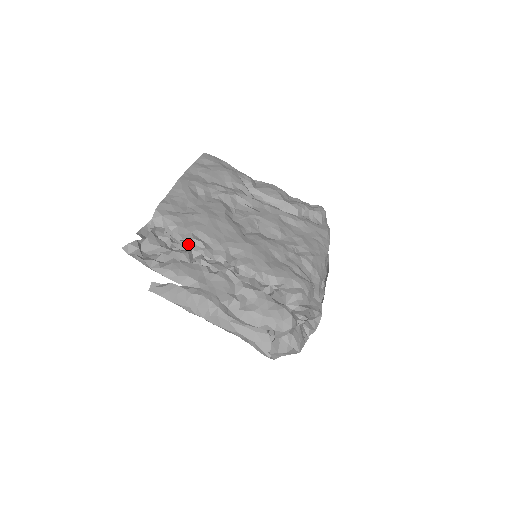
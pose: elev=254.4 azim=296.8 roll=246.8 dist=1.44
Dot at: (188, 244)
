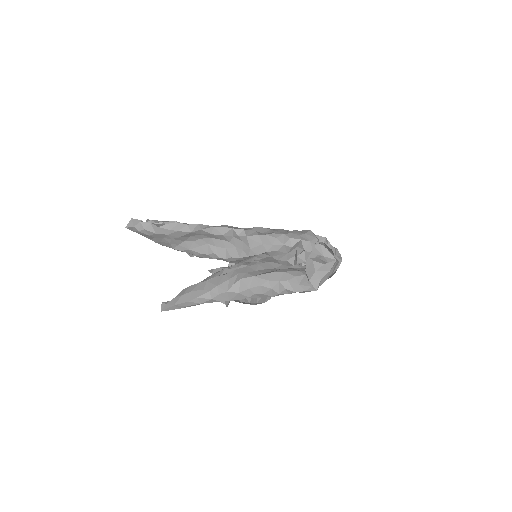
Dot at: occluded
